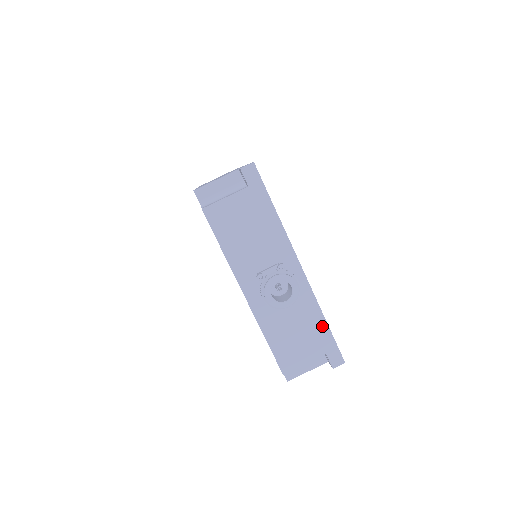
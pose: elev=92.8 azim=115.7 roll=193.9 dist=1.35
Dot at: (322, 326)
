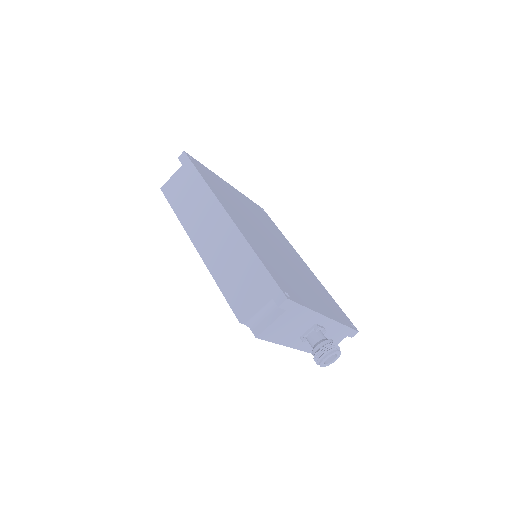
Dot at: (344, 329)
